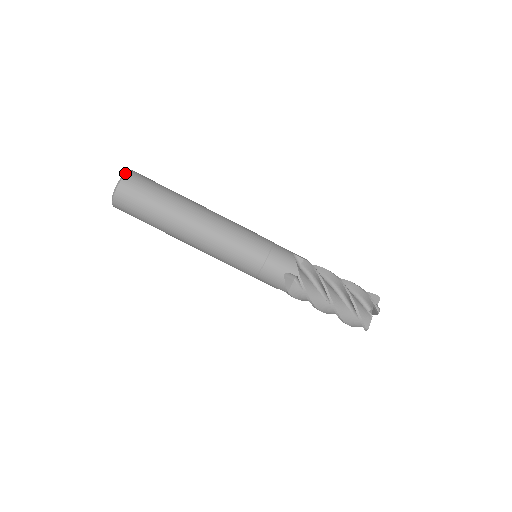
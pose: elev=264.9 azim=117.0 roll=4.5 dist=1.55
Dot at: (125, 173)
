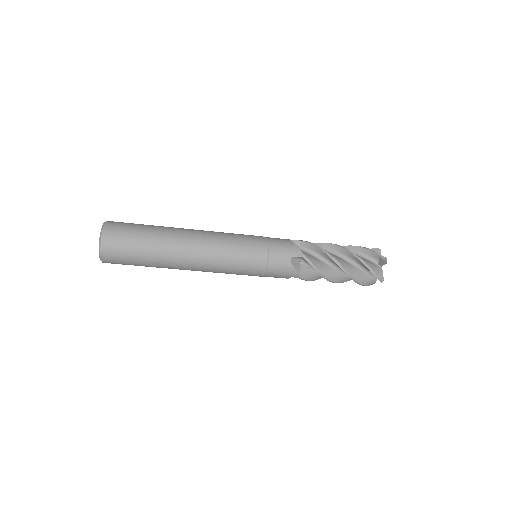
Dot at: (99, 248)
